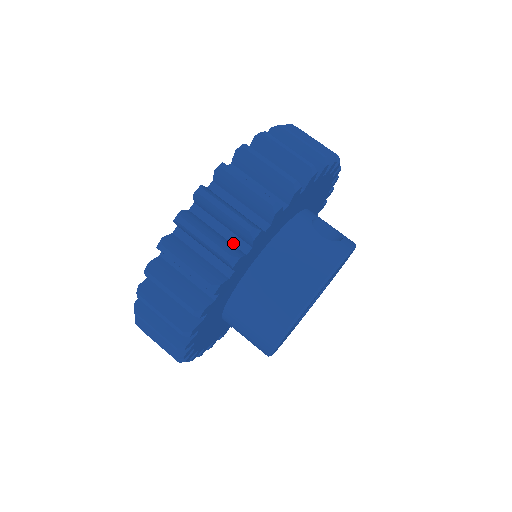
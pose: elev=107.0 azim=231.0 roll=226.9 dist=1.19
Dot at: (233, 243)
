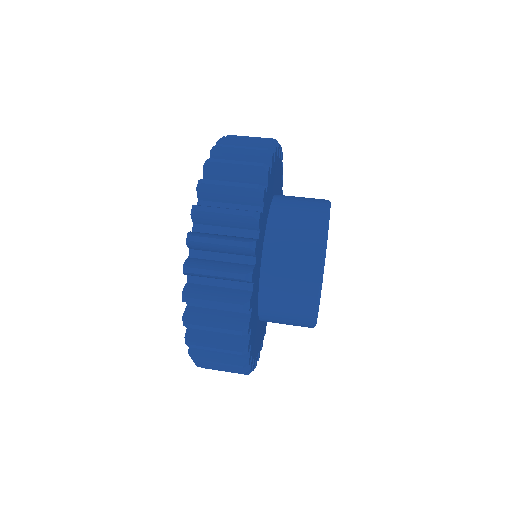
Dot at: occluded
